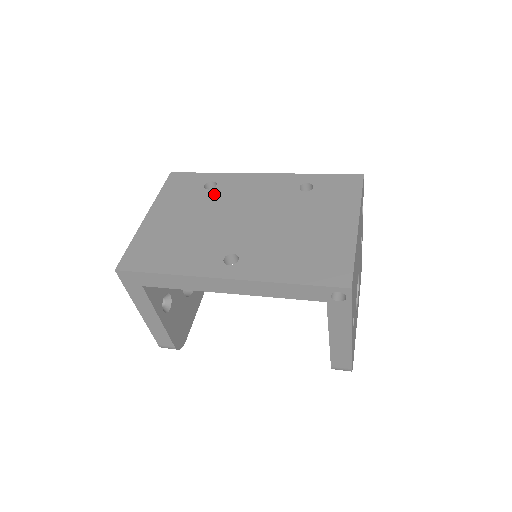
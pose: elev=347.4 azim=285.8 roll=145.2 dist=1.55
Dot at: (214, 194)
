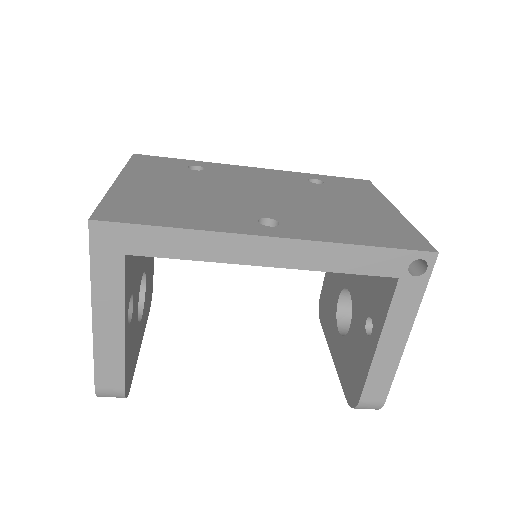
Dot at: (206, 174)
